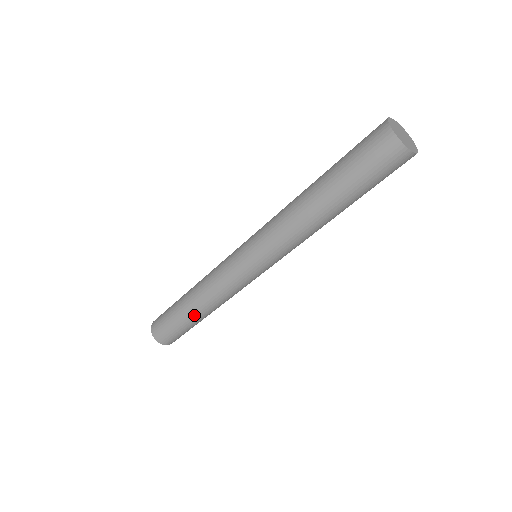
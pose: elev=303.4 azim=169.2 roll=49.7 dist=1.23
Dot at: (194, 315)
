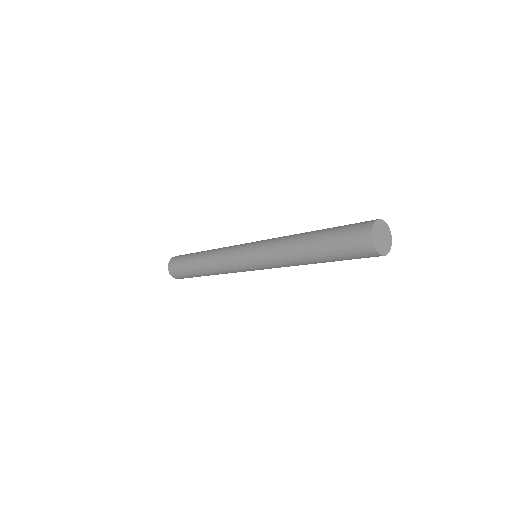
Dot at: (197, 262)
